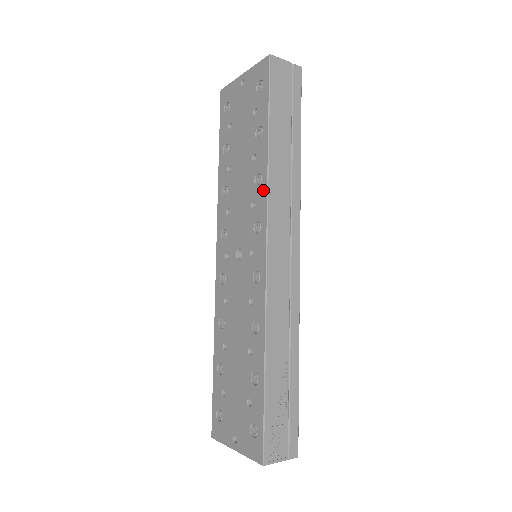
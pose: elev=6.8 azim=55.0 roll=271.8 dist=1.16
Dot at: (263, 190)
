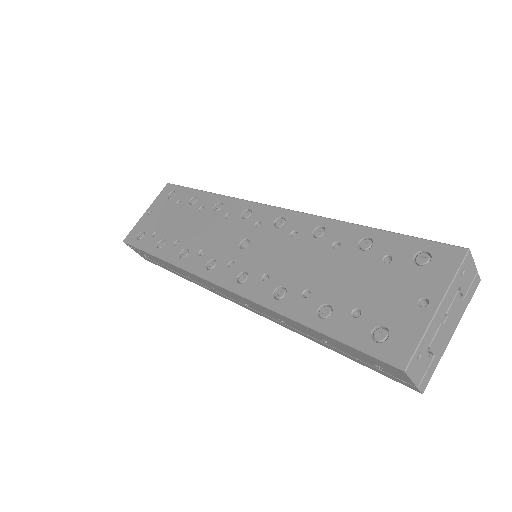
Dot at: (229, 201)
